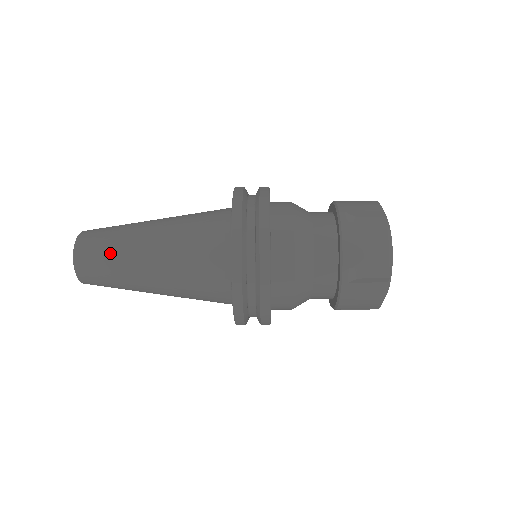
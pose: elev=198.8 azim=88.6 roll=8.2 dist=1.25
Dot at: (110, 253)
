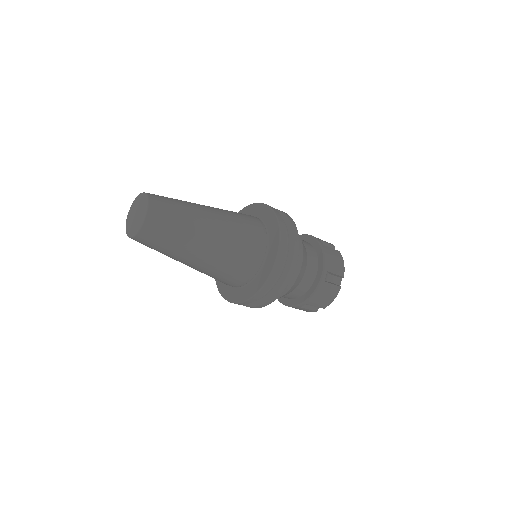
Dot at: (181, 214)
